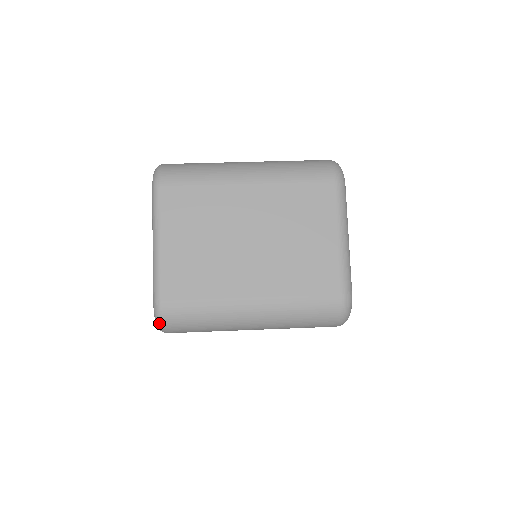
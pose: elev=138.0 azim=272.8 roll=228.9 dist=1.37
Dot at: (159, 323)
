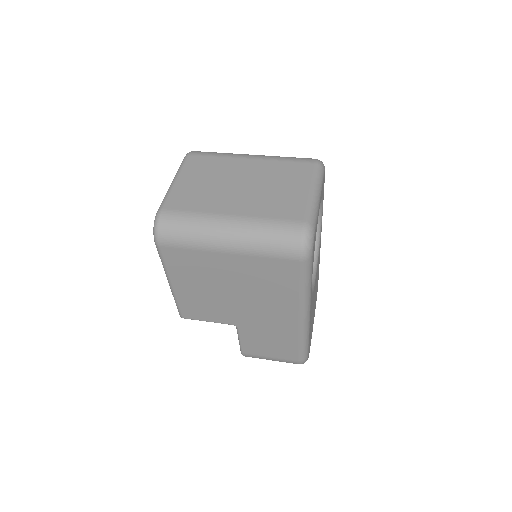
Dot at: (155, 227)
